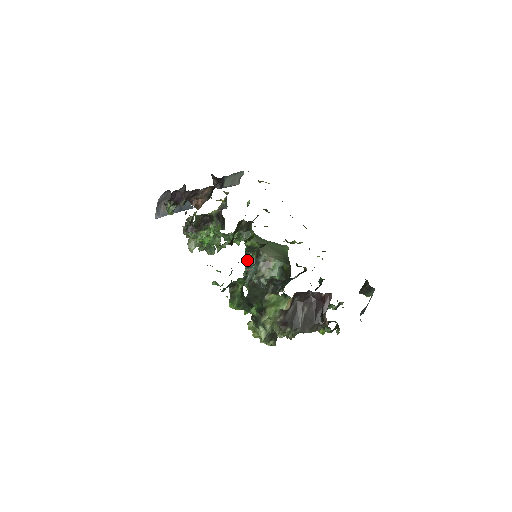
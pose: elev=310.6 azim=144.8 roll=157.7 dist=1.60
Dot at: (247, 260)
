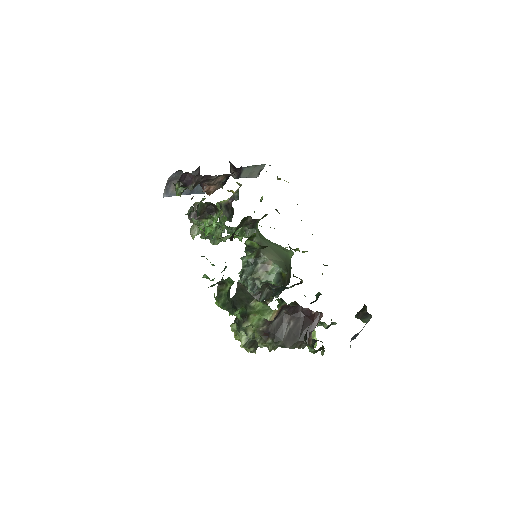
Dot at: (245, 258)
